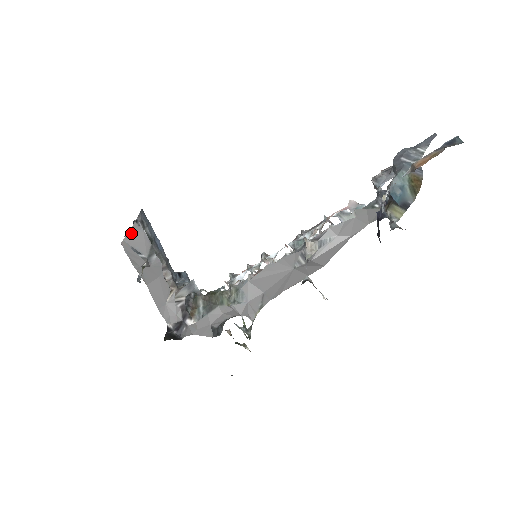
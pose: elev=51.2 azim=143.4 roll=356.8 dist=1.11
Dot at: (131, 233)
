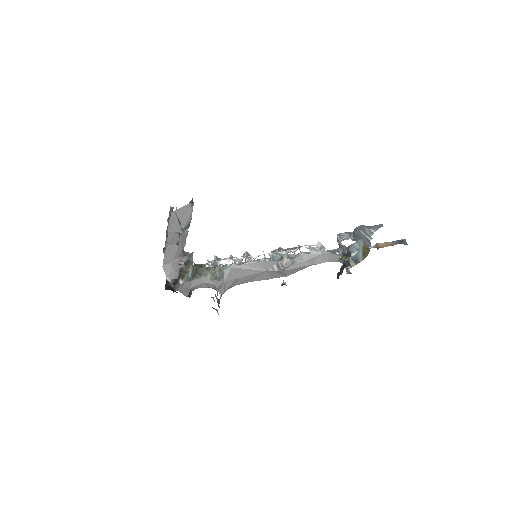
Dot at: (183, 208)
